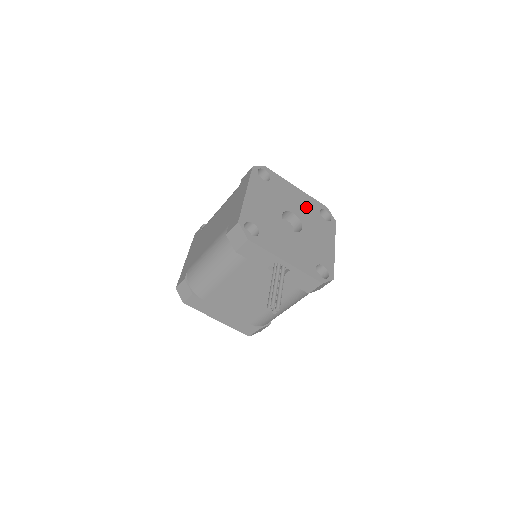
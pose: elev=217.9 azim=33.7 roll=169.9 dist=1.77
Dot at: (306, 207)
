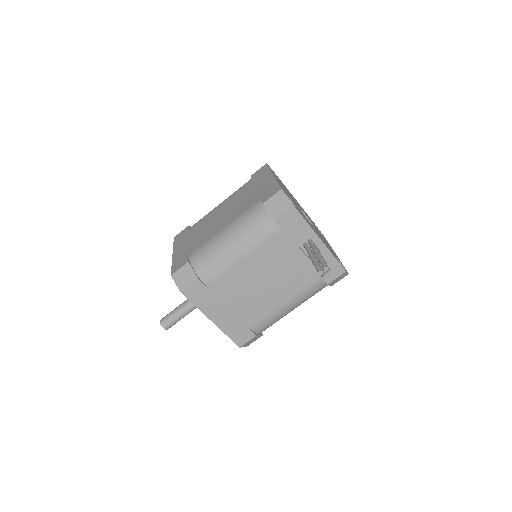
Dot at: (307, 215)
